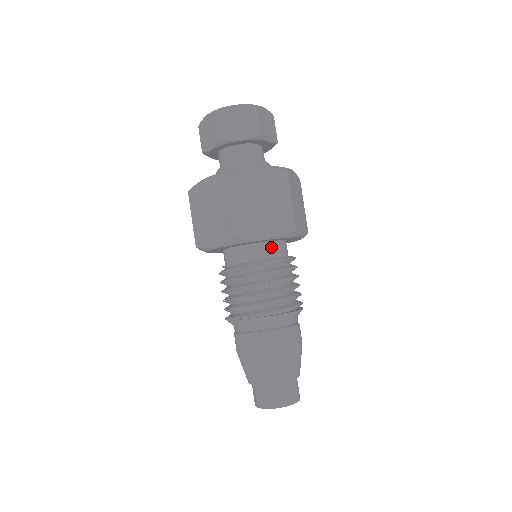
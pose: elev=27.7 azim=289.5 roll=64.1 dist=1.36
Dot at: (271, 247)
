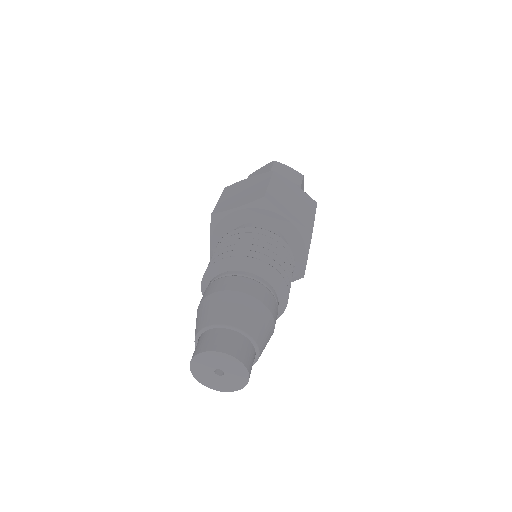
Dot at: (252, 226)
